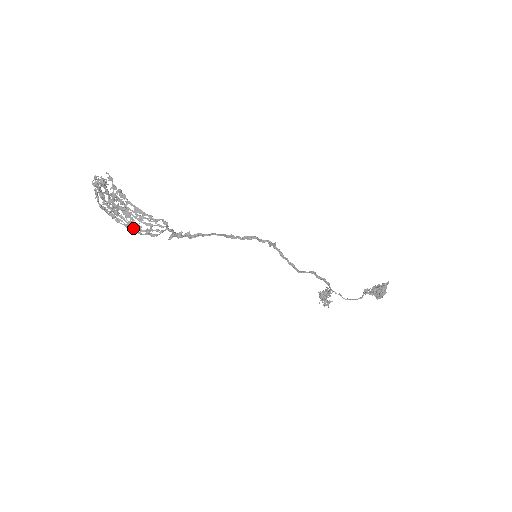
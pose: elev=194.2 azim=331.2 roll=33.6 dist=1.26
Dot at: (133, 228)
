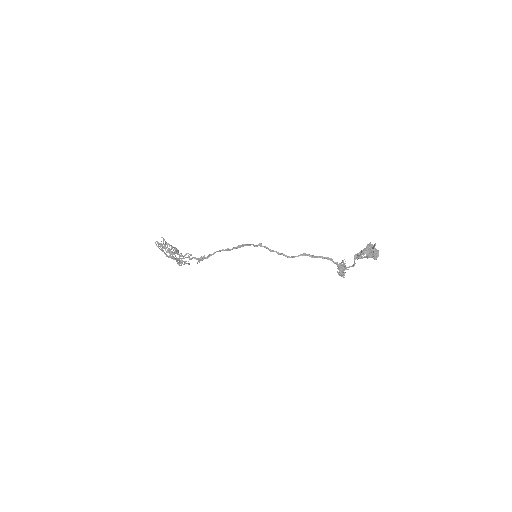
Dot at: (177, 263)
